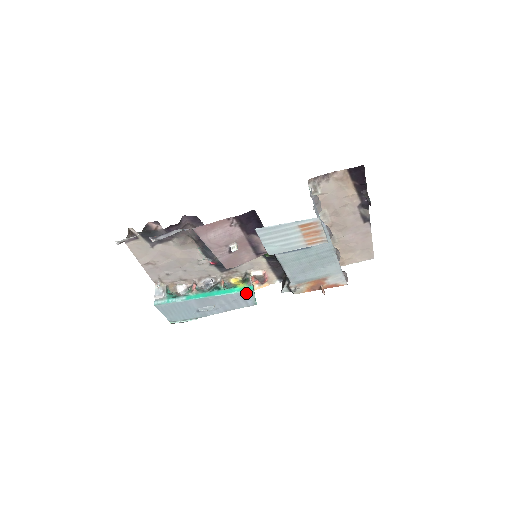
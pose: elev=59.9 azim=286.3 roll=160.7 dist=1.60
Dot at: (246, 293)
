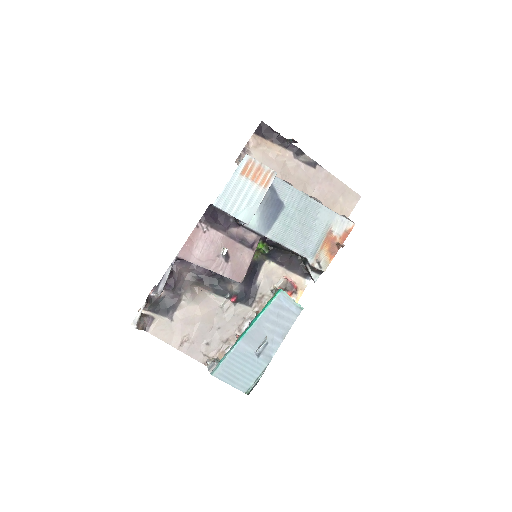
Dot at: (279, 298)
